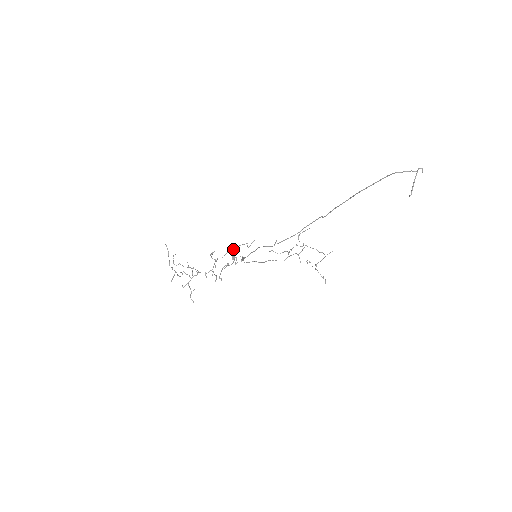
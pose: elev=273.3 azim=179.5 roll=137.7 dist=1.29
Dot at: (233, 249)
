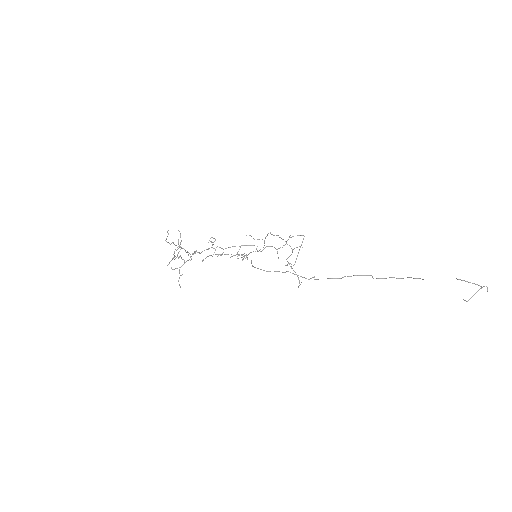
Dot at: (239, 246)
